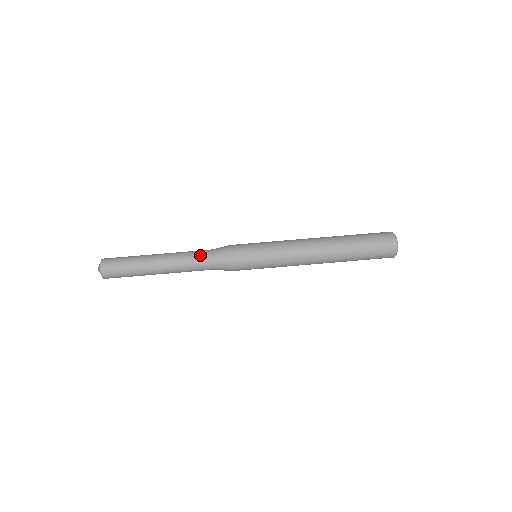
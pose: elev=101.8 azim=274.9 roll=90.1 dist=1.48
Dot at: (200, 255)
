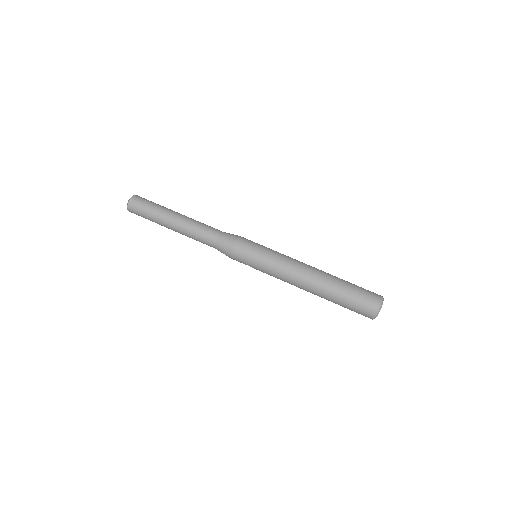
Dot at: (210, 232)
